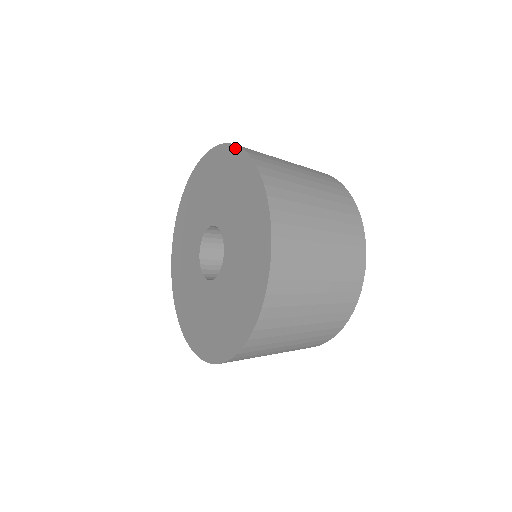
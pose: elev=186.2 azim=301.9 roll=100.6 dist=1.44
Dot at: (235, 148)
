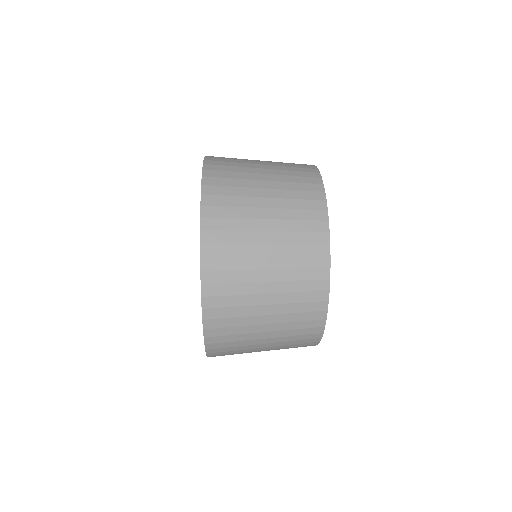
Dot at: occluded
